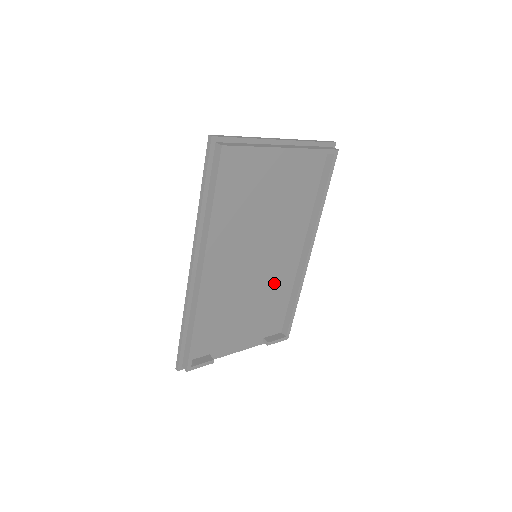
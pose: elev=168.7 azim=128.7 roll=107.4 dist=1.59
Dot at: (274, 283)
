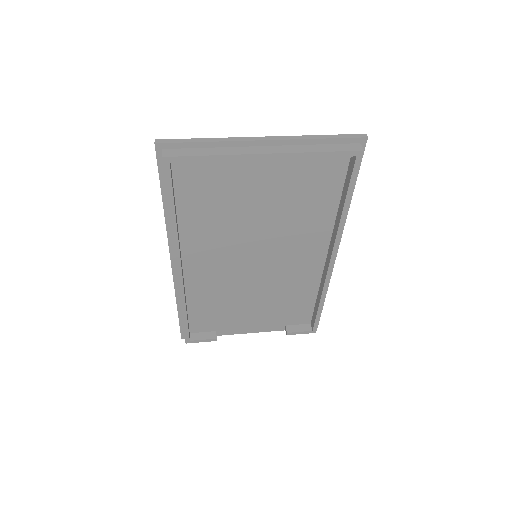
Dot at: (289, 281)
